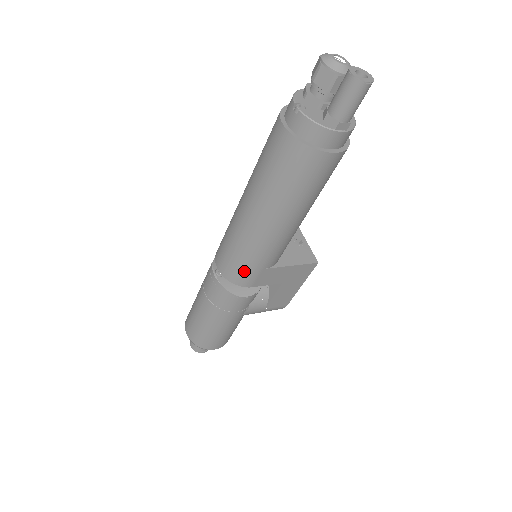
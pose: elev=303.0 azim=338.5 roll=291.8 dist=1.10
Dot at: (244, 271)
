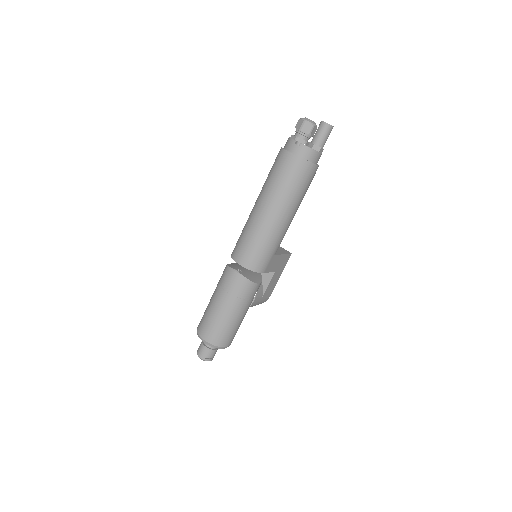
Dot at: (263, 259)
